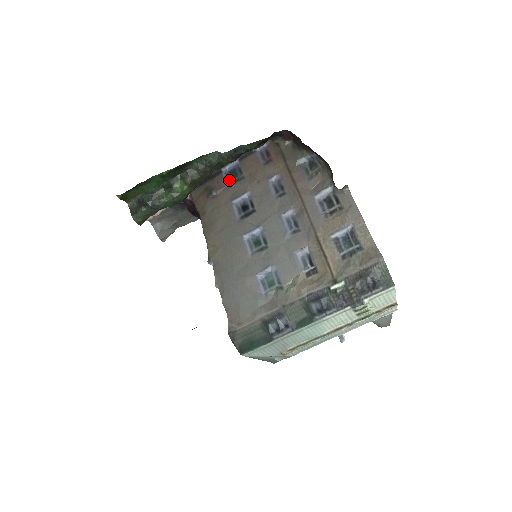
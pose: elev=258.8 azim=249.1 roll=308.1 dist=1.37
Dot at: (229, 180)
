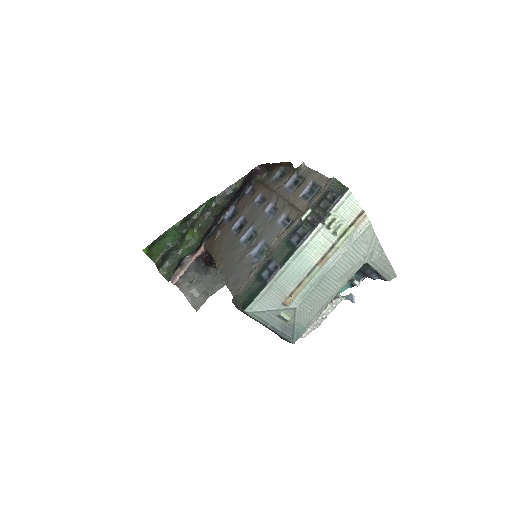
Dot at: (229, 221)
